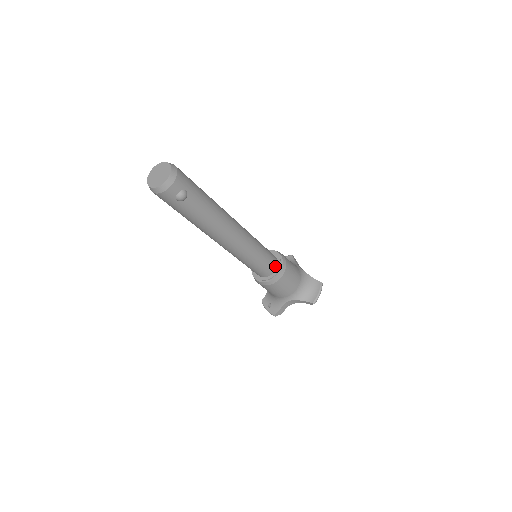
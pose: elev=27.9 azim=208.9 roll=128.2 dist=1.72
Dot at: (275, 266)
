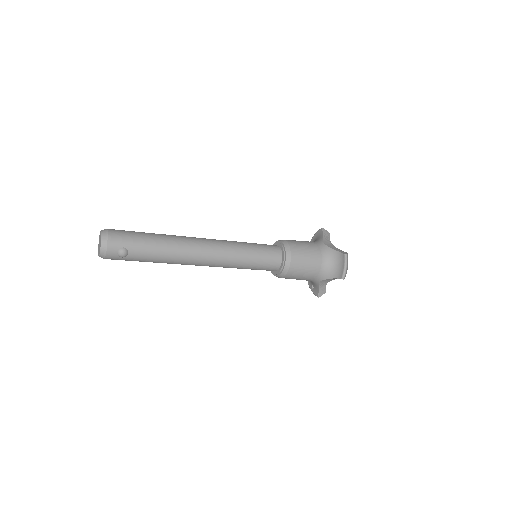
Dot at: (279, 259)
